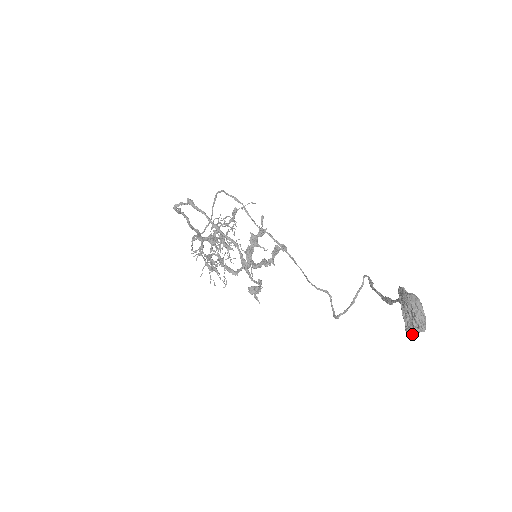
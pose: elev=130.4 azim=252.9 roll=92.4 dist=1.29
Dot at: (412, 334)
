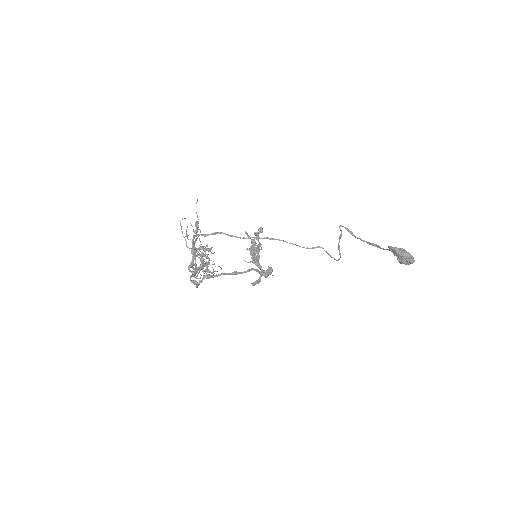
Dot at: occluded
